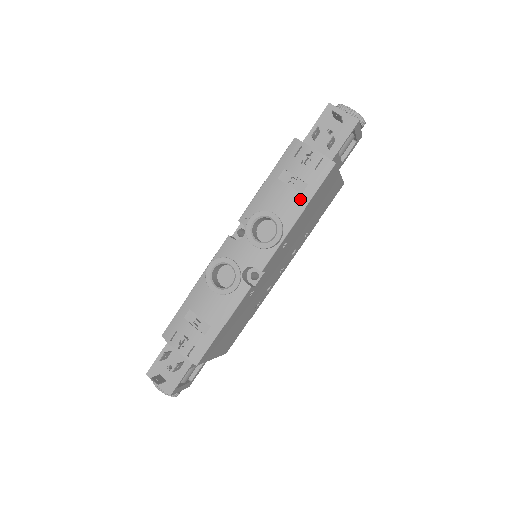
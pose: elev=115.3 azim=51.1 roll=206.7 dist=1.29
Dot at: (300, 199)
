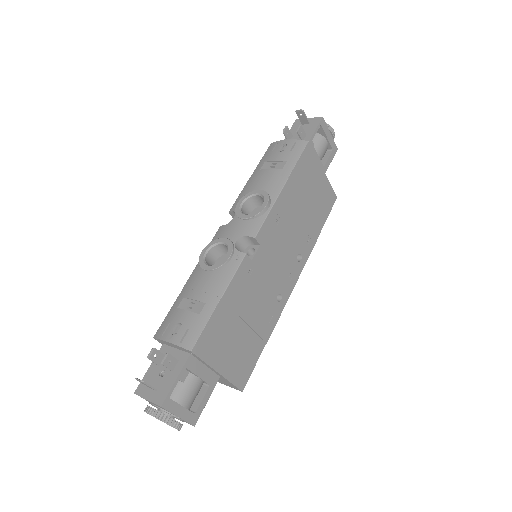
Dot at: (282, 173)
